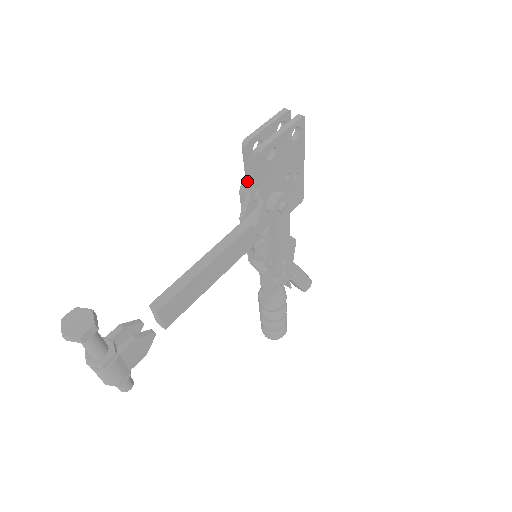
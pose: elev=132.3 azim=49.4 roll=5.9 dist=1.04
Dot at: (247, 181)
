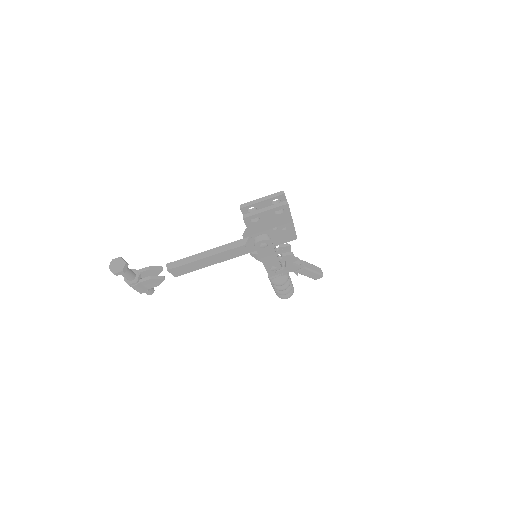
Dot at: occluded
